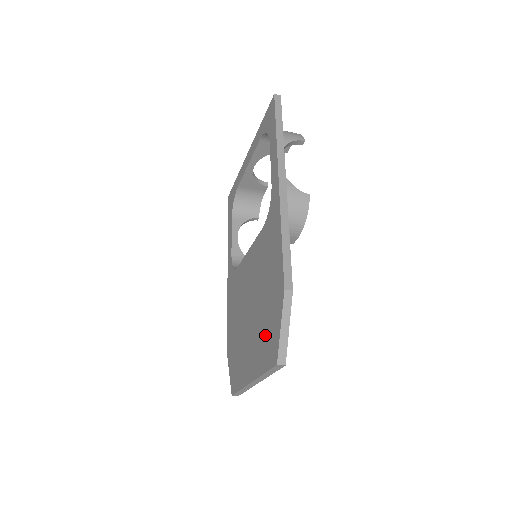
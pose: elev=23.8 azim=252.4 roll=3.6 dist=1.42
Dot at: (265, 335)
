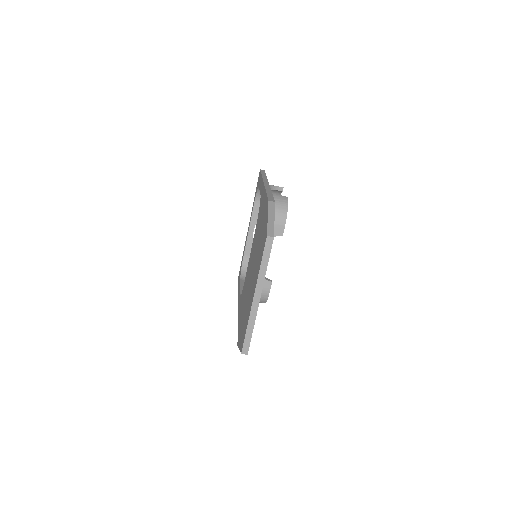
Dot at: (260, 249)
